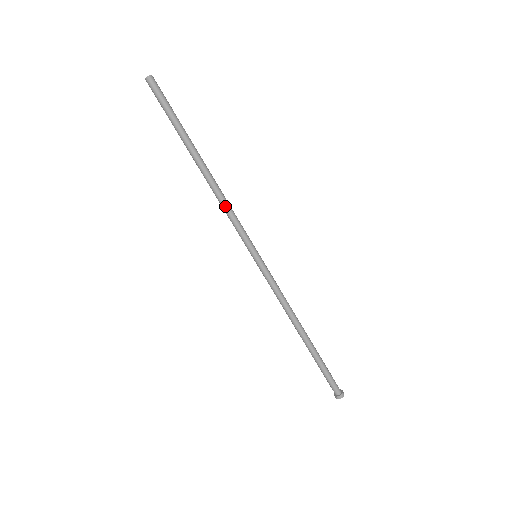
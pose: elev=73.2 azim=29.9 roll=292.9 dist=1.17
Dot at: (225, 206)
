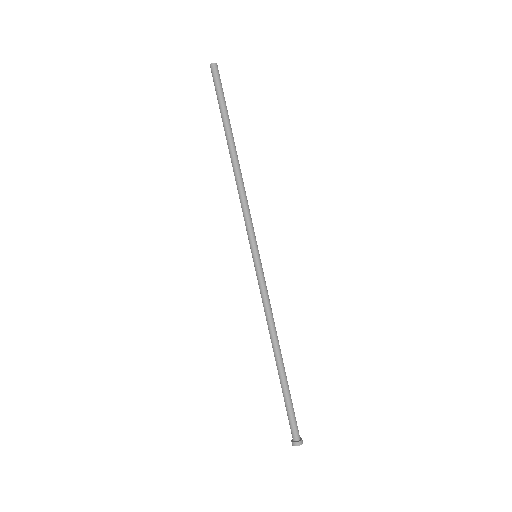
Dot at: (240, 197)
